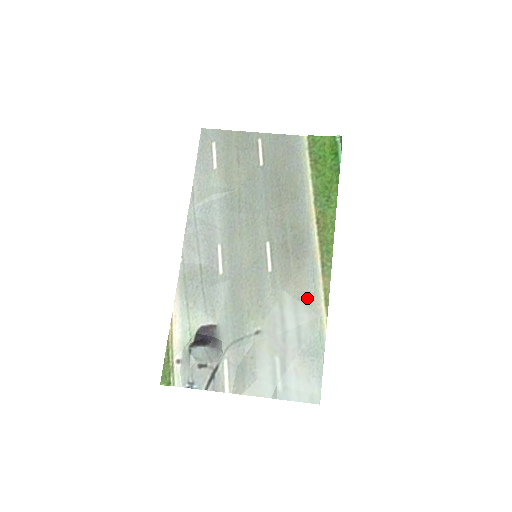
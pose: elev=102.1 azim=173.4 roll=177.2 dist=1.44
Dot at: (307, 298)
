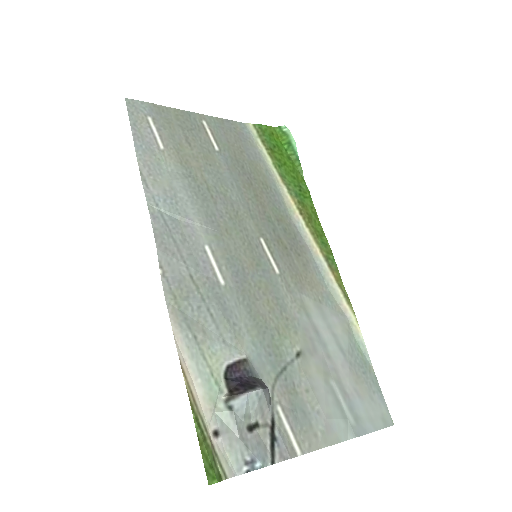
Dot at: (327, 299)
